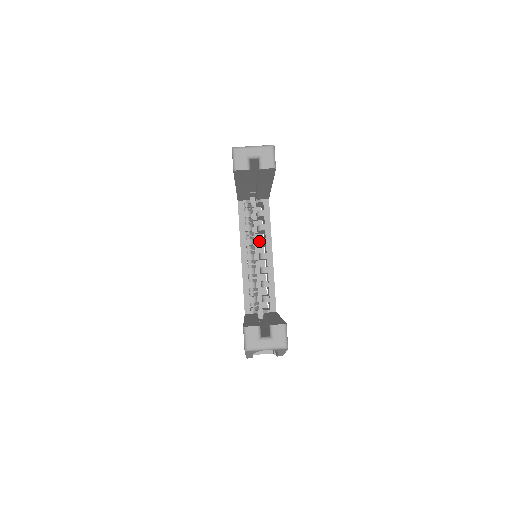
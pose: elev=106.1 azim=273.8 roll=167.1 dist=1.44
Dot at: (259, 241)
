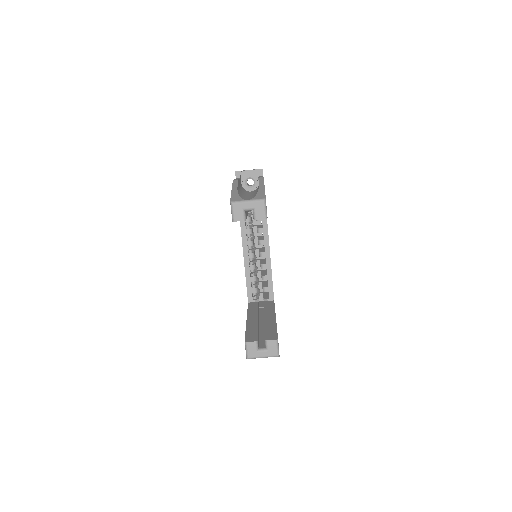
Dot at: (258, 242)
